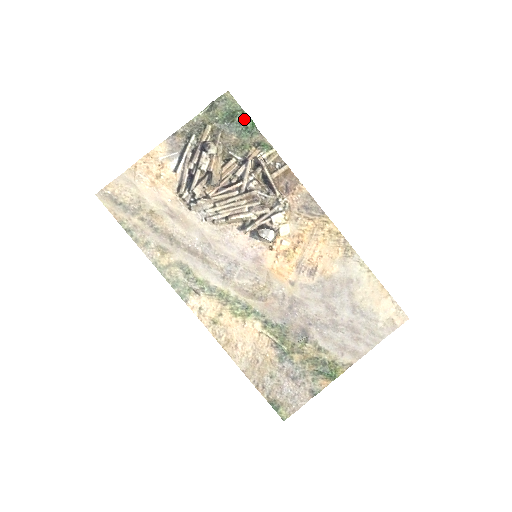
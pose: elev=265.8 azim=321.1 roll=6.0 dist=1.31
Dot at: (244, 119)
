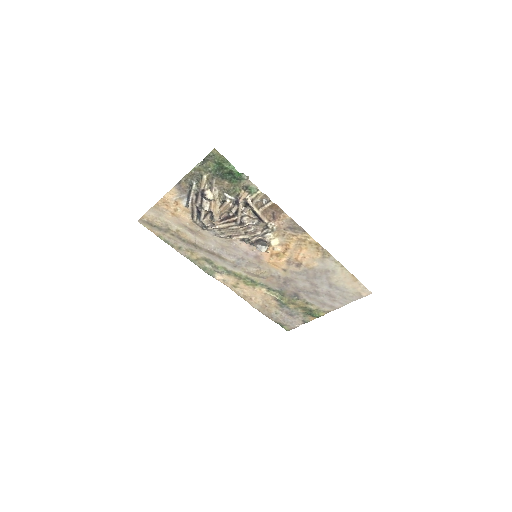
Dot at: (231, 171)
